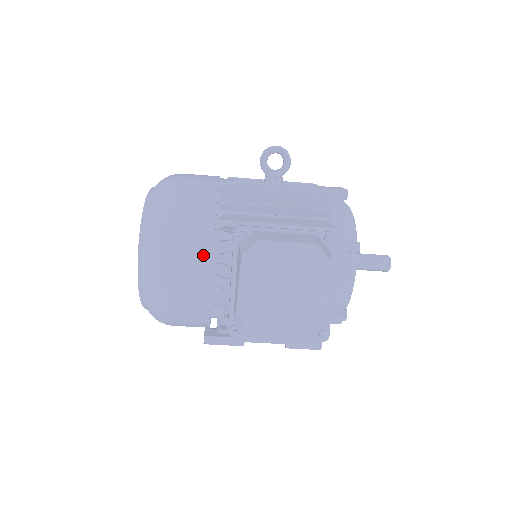
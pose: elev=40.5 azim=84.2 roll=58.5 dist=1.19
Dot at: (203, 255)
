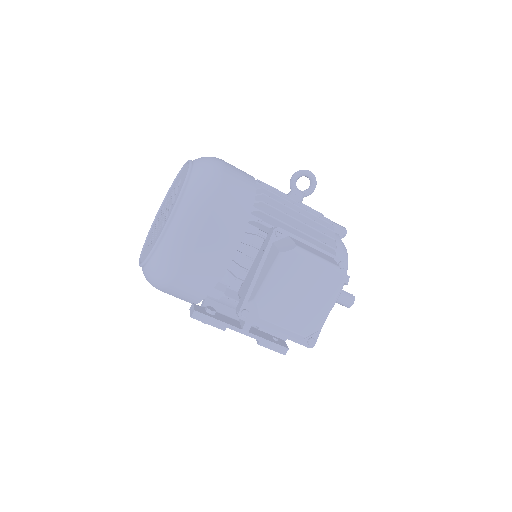
Dot at: (231, 239)
